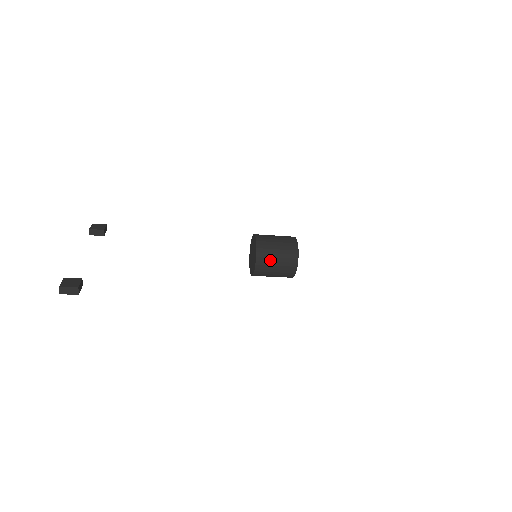
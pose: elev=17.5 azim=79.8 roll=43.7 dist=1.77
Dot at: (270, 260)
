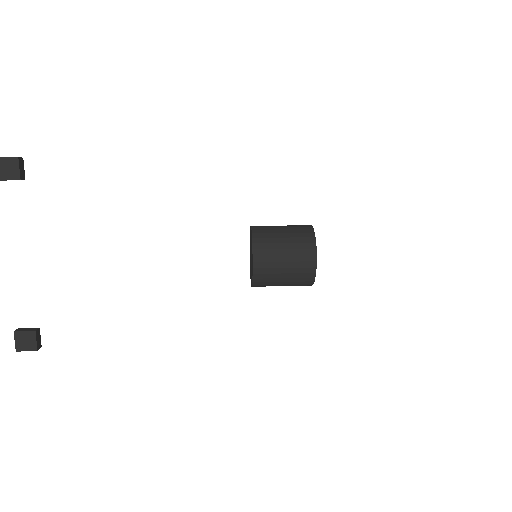
Dot at: occluded
